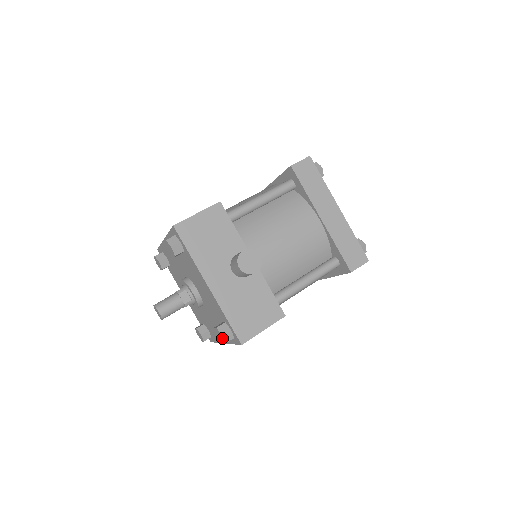
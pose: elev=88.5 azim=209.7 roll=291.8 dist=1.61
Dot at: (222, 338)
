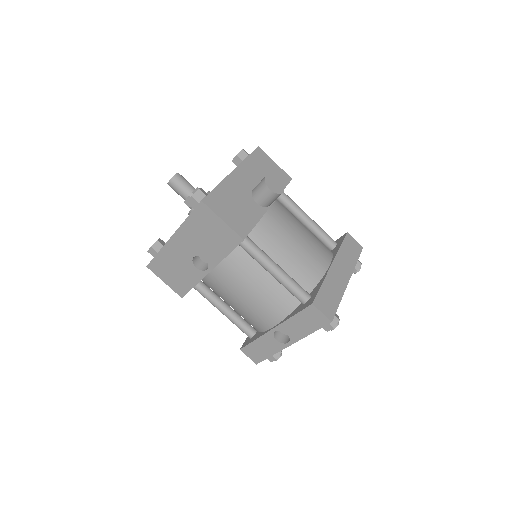
Dot at: (195, 193)
